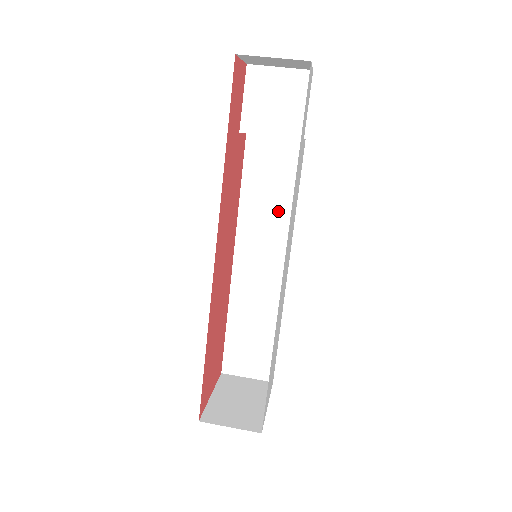
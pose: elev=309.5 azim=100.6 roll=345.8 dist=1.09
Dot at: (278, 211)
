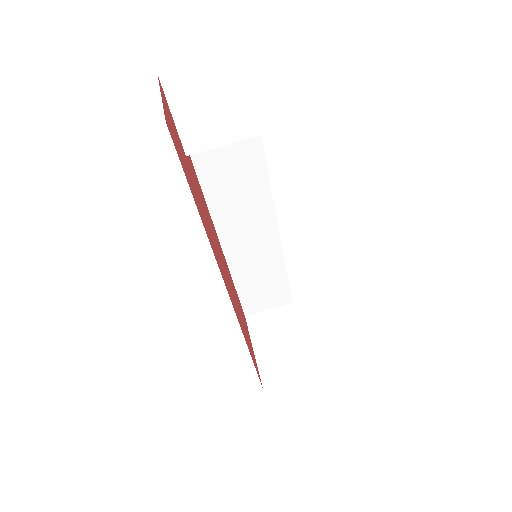
Dot at: (250, 186)
